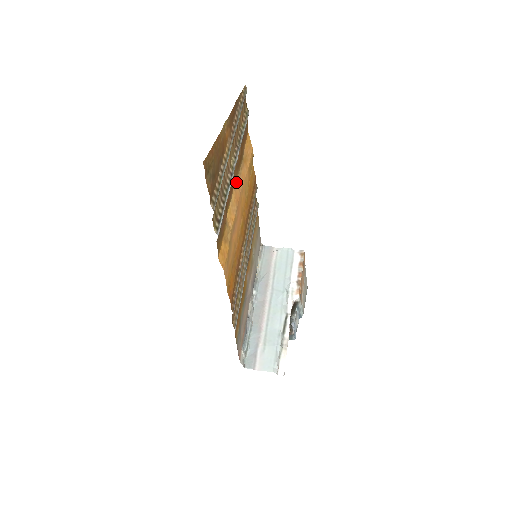
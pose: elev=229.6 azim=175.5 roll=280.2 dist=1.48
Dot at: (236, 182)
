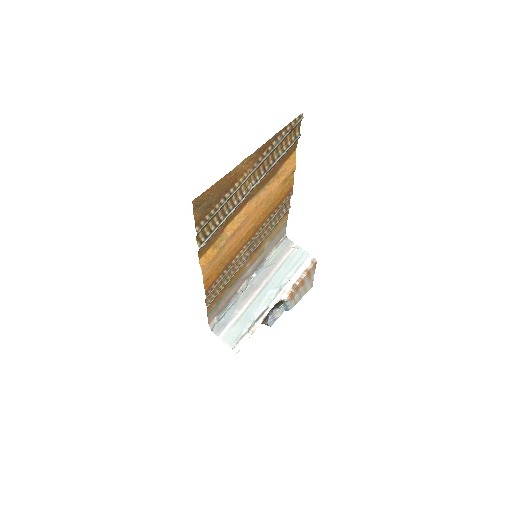
Dot at: (254, 197)
